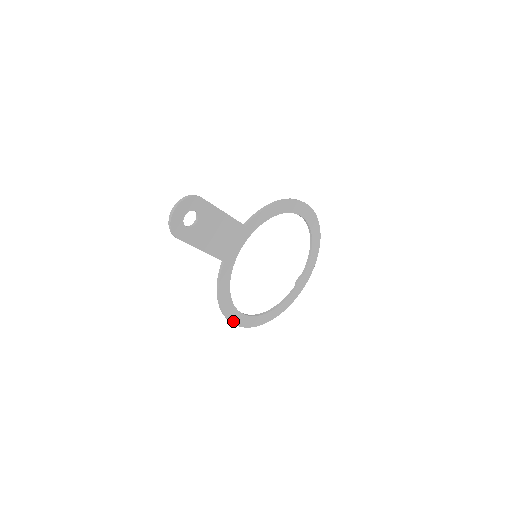
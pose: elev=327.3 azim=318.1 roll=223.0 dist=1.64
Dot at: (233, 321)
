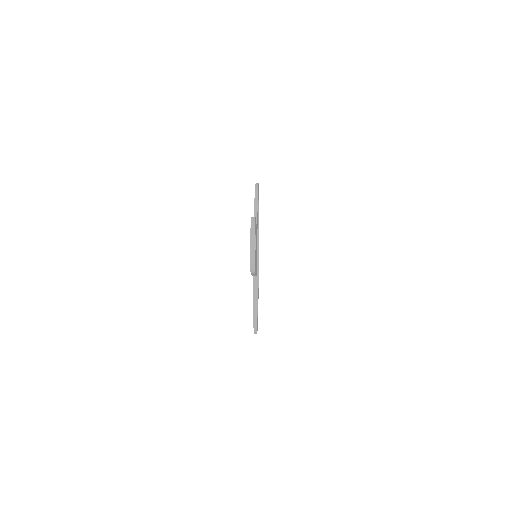
Dot at: occluded
